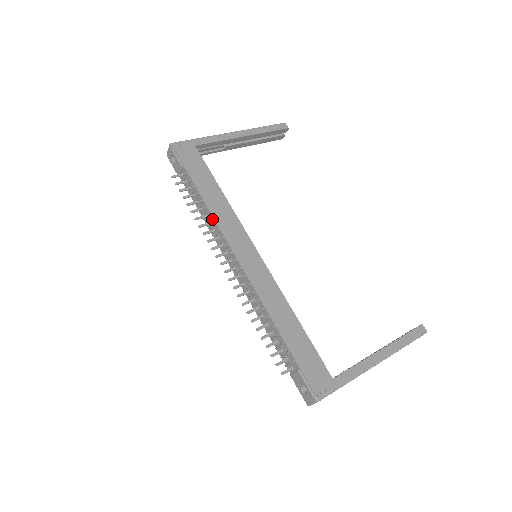
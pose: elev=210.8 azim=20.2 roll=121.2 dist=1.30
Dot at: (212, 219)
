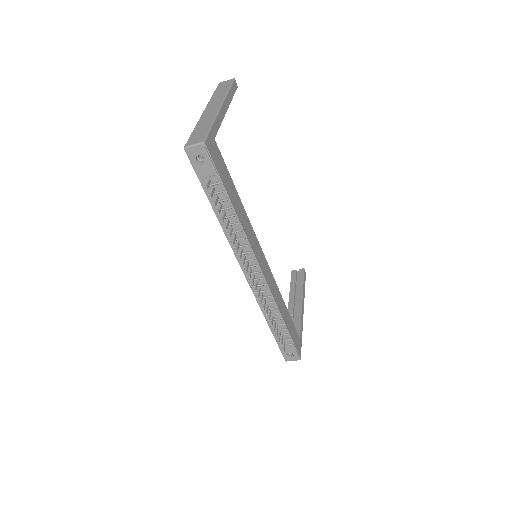
Dot at: (241, 234)
